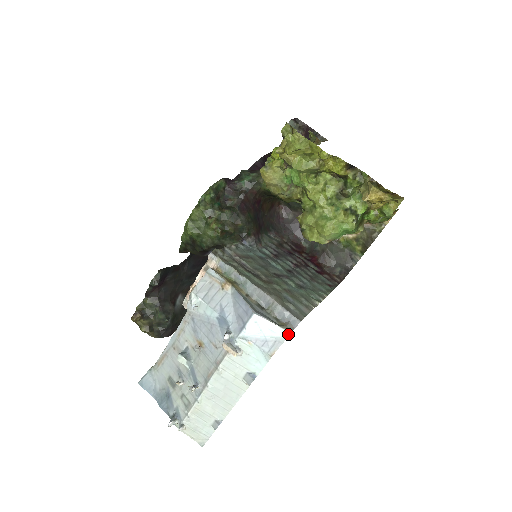
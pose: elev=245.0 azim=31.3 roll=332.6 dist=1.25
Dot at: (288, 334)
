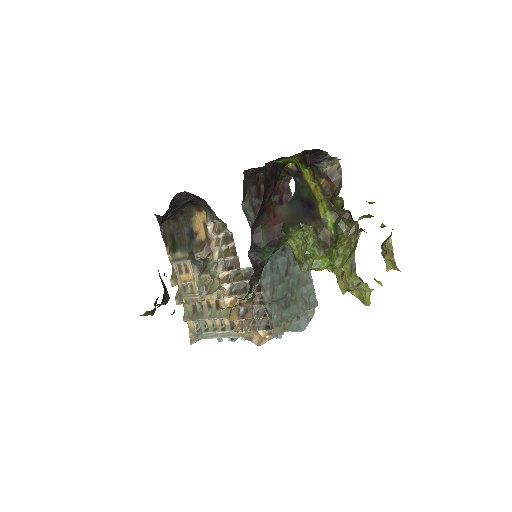
Dot at: (313, 314)
